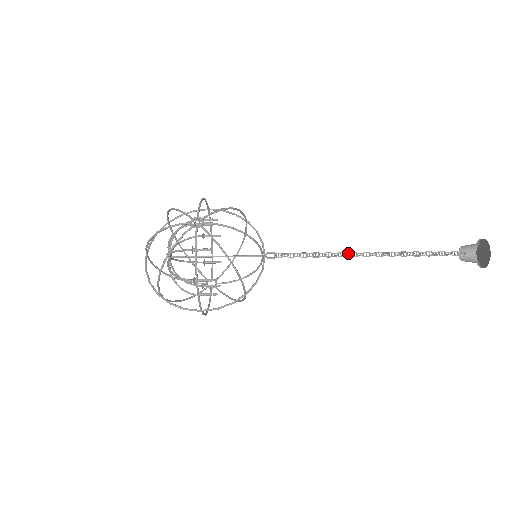
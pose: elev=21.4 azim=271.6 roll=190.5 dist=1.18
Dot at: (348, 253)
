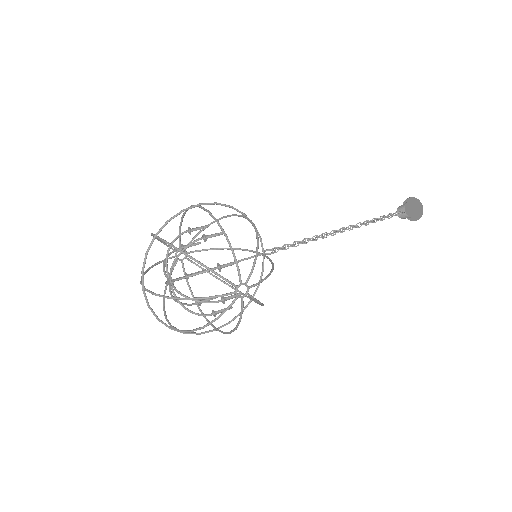
Dot at: (331, 234)
